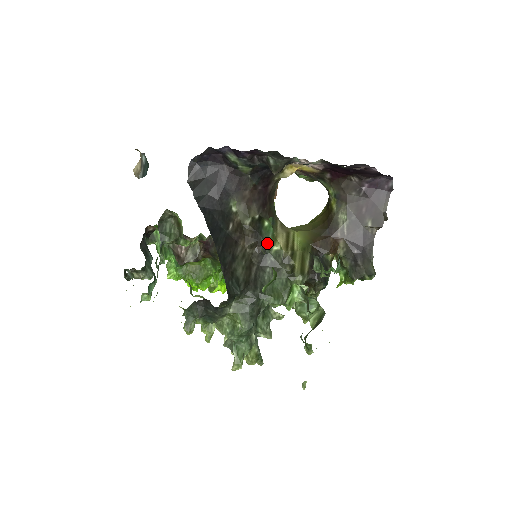
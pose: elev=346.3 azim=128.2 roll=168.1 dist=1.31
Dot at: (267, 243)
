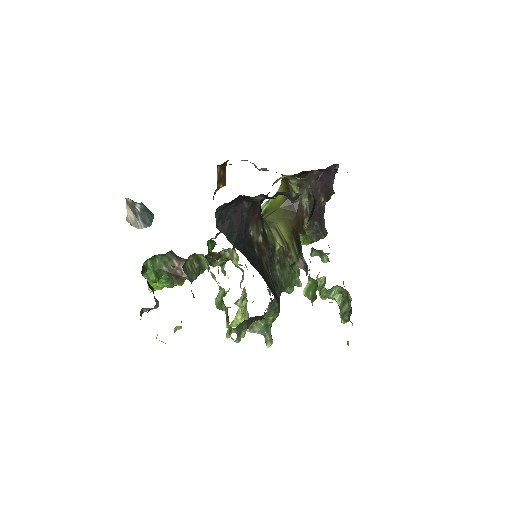
Dot at: (274, 248)
